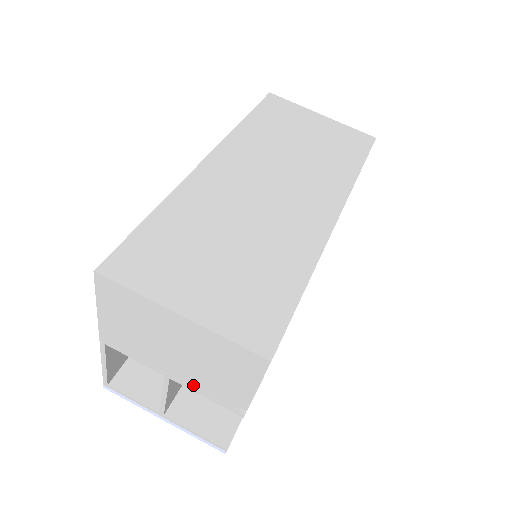
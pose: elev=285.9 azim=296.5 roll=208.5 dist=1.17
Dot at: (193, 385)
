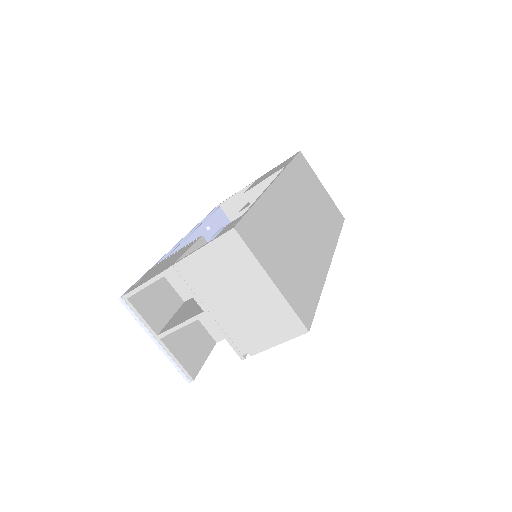
Dot at: (223, 326)
